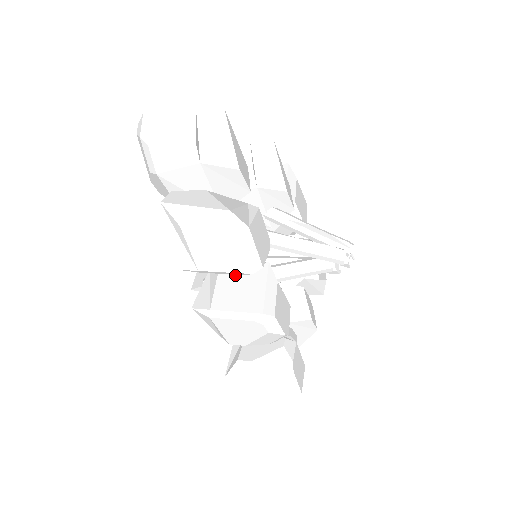
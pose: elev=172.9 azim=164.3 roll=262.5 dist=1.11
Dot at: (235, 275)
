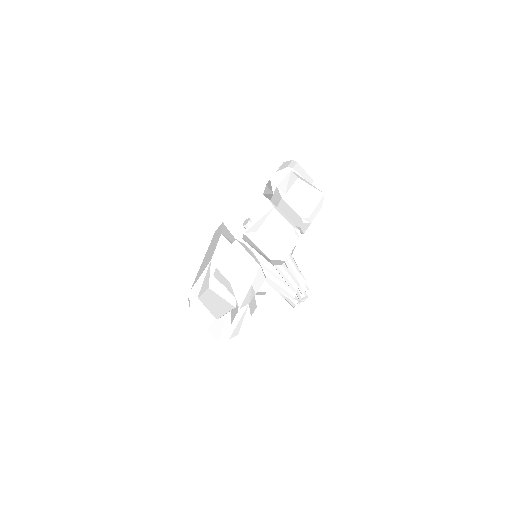
Dot at: occluded
